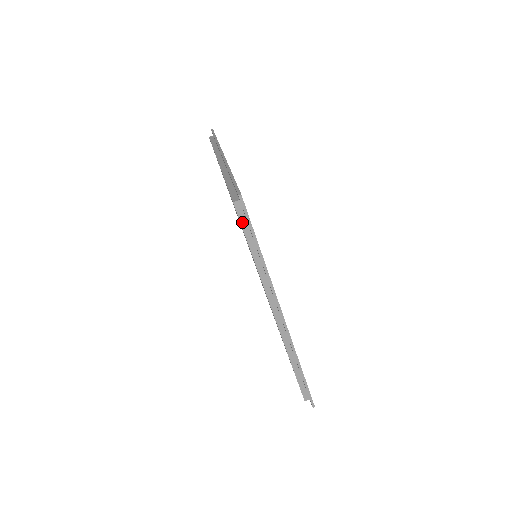
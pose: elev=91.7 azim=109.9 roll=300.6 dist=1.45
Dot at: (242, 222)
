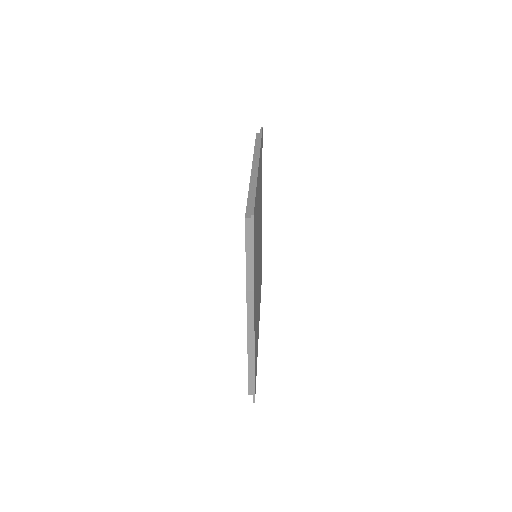
Dot at: (257, 138)
